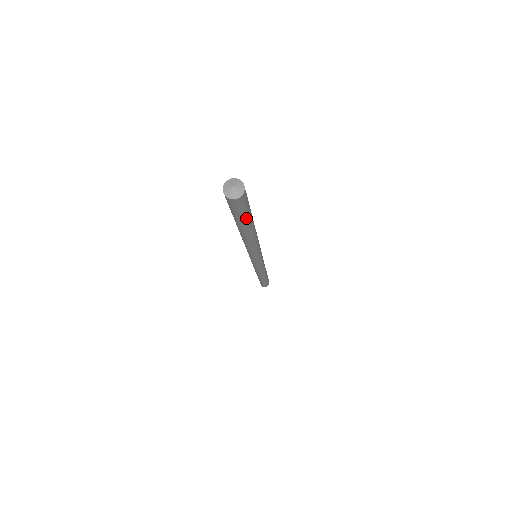
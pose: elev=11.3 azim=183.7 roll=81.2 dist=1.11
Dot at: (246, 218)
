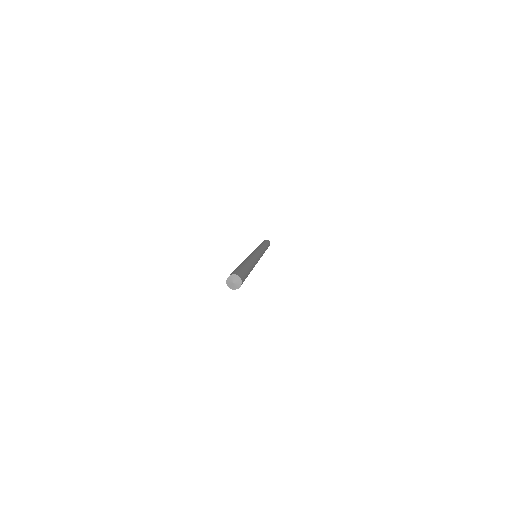
Dot at: occluded
